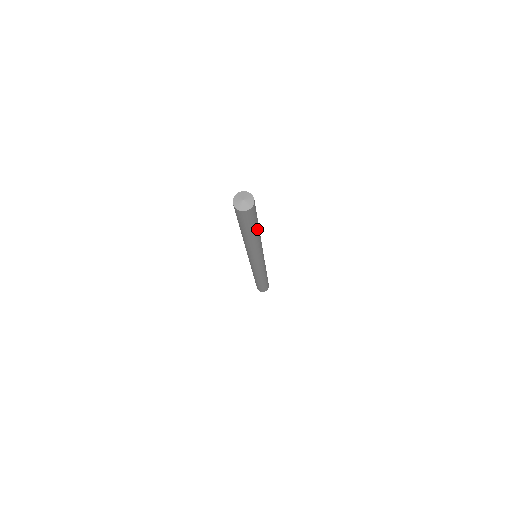
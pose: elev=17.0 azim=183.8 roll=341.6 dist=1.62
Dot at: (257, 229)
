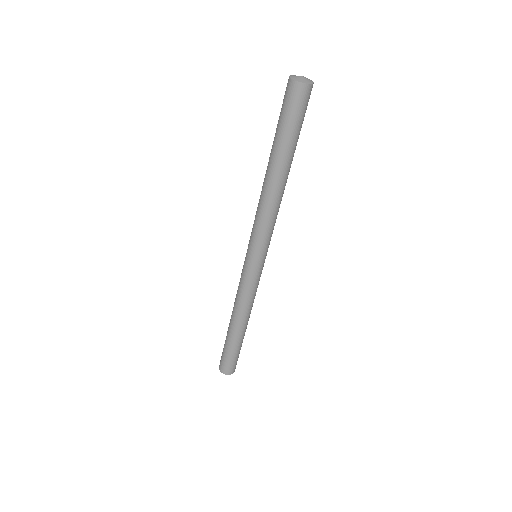
Dot at: occluded
